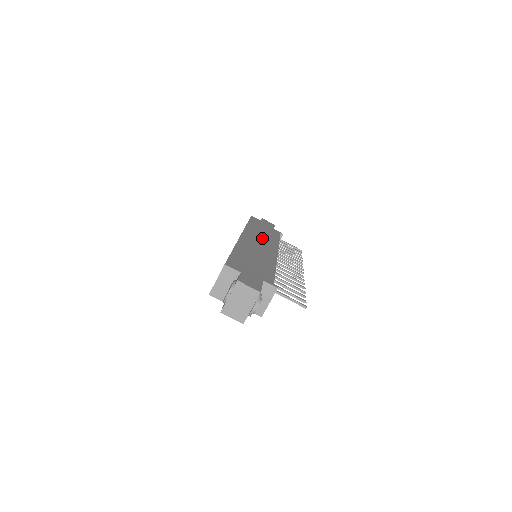
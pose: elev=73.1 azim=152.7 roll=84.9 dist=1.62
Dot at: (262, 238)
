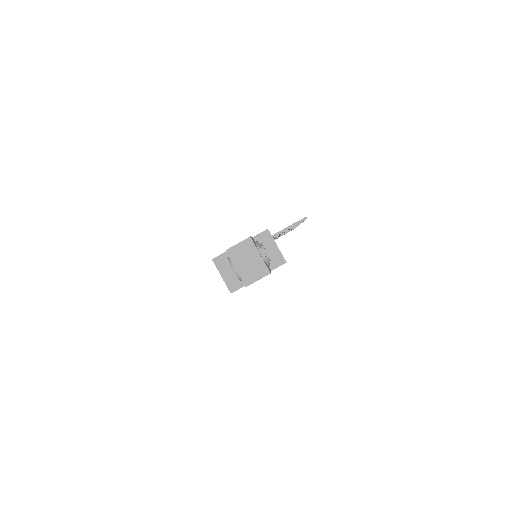
Dot at: occluded
